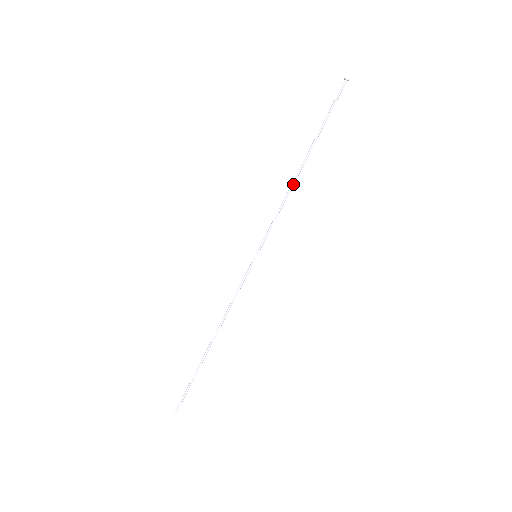
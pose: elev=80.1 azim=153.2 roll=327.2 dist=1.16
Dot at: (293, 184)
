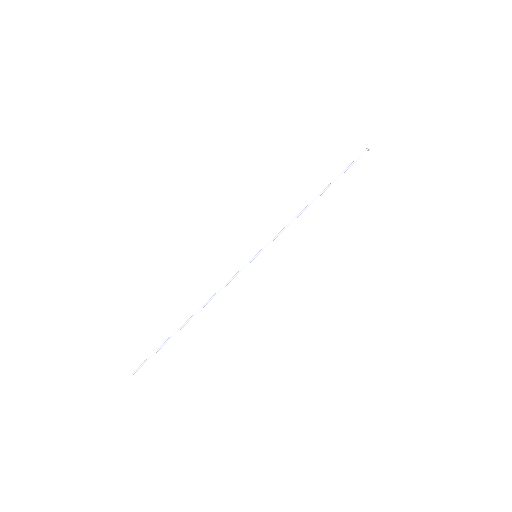
Dot at: occluded
